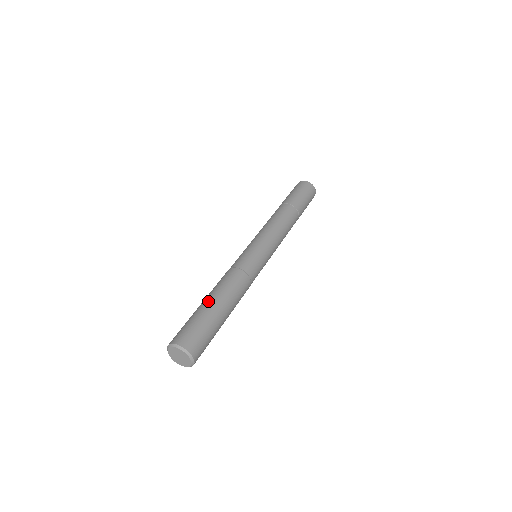
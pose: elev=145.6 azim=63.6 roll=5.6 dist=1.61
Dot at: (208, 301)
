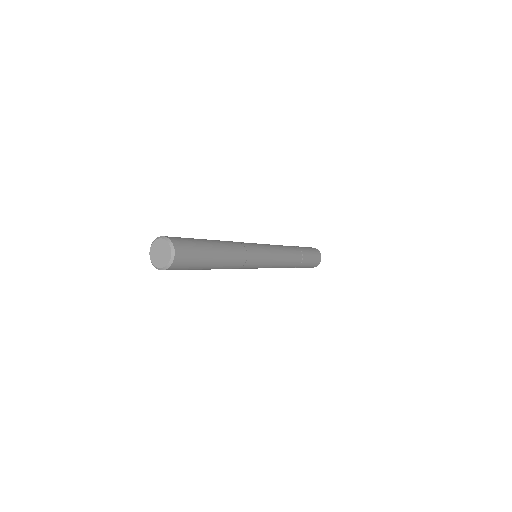
Dot at: occluded
